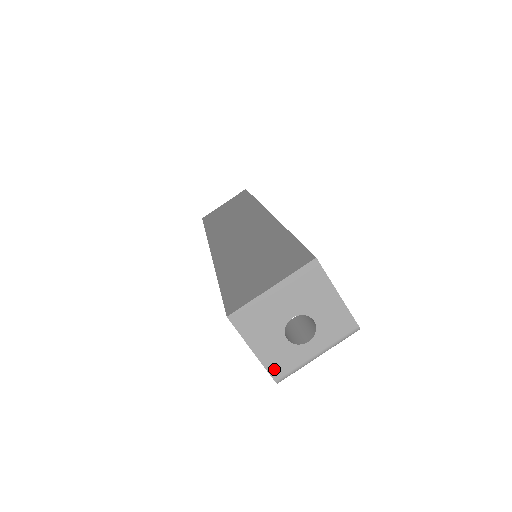
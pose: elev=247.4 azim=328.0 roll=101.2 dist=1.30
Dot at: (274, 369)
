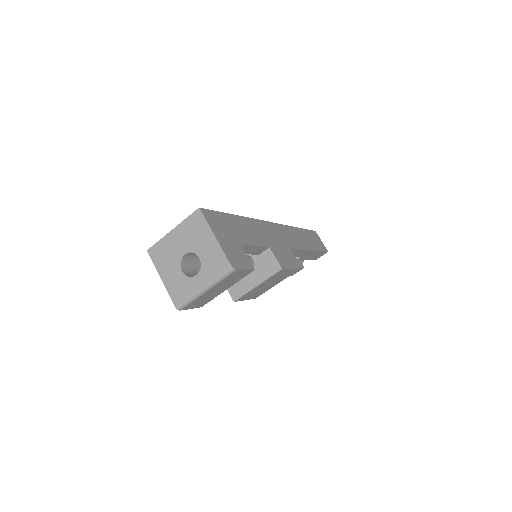
Dot at: (174, 295)
